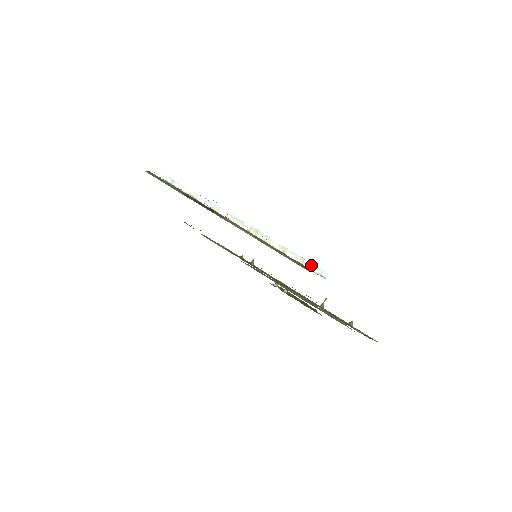
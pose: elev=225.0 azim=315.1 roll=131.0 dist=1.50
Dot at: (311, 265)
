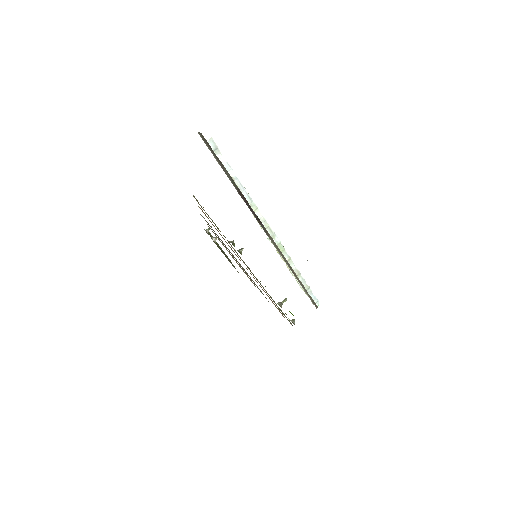
Dot at: (311, 294)
